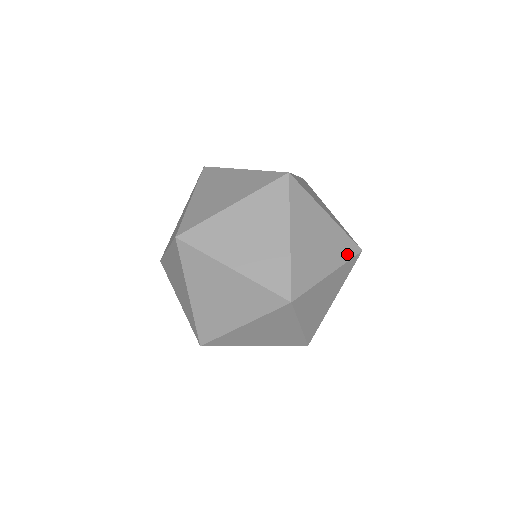
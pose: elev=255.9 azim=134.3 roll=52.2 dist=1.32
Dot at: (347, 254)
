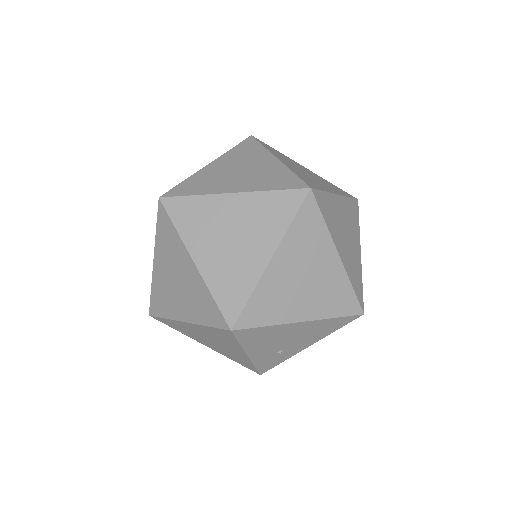
Dot at: (344, 194)
